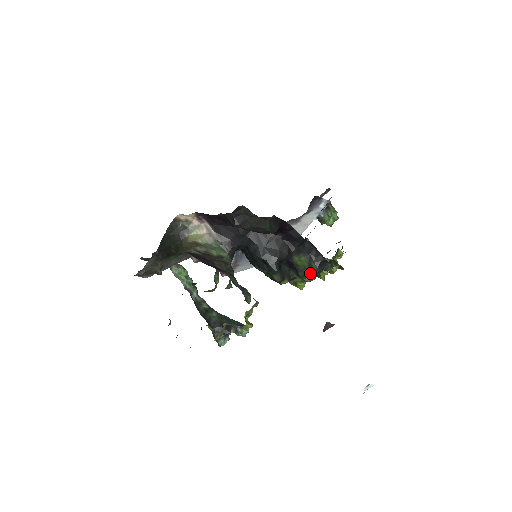
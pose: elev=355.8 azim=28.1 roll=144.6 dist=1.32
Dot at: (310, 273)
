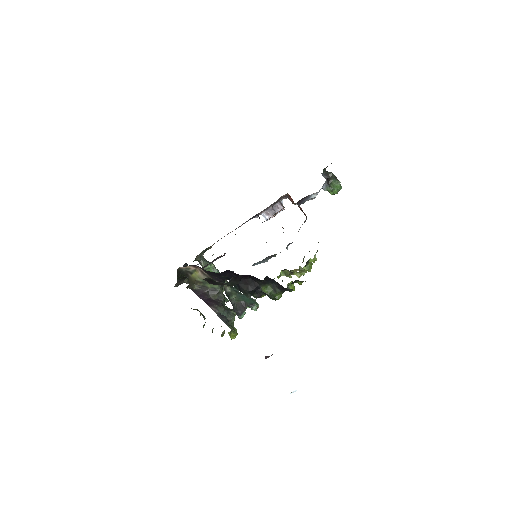
Dot at: (276, 295)
